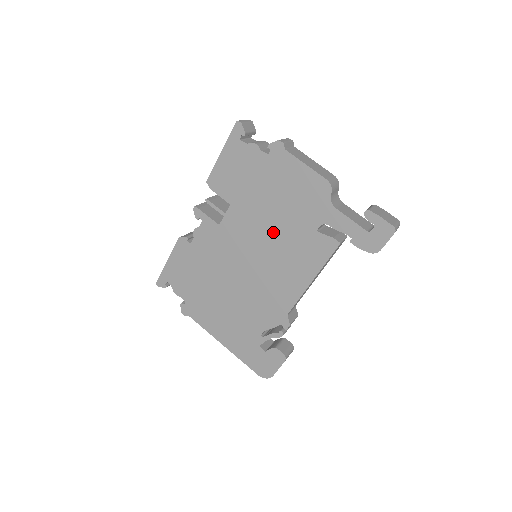
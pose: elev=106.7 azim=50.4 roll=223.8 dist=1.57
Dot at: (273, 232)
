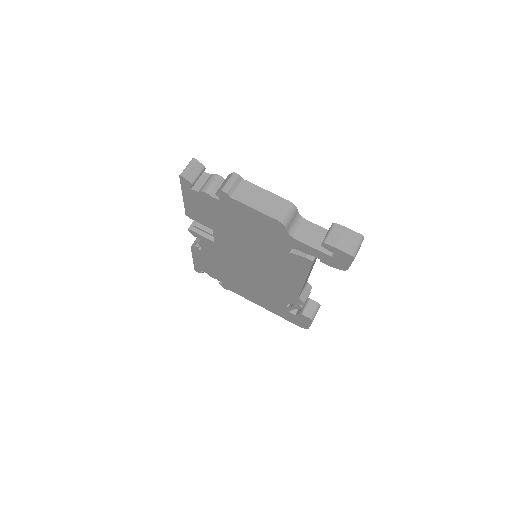
Dot at: (256, 250)
